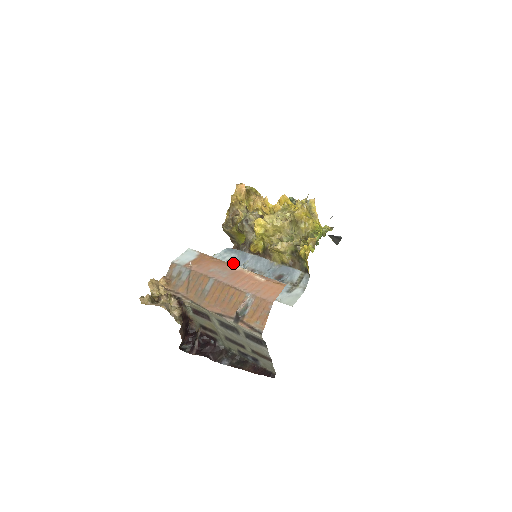
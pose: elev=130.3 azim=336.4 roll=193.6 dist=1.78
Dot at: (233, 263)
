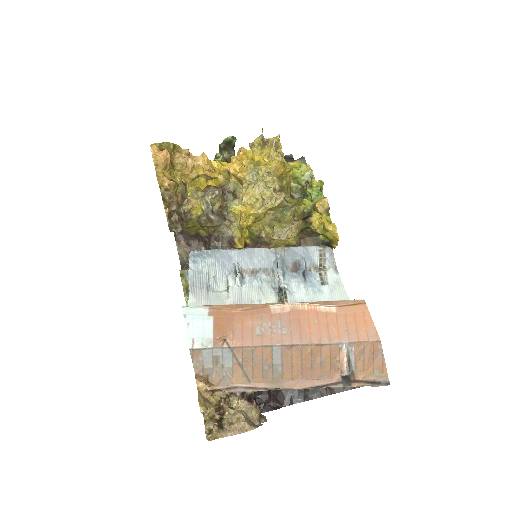
Dot at: (218, 273)
